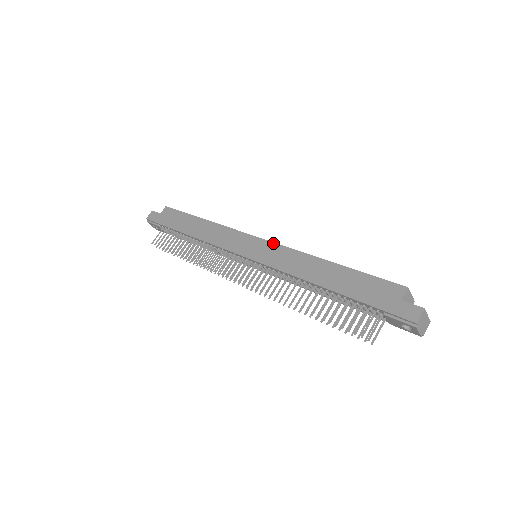
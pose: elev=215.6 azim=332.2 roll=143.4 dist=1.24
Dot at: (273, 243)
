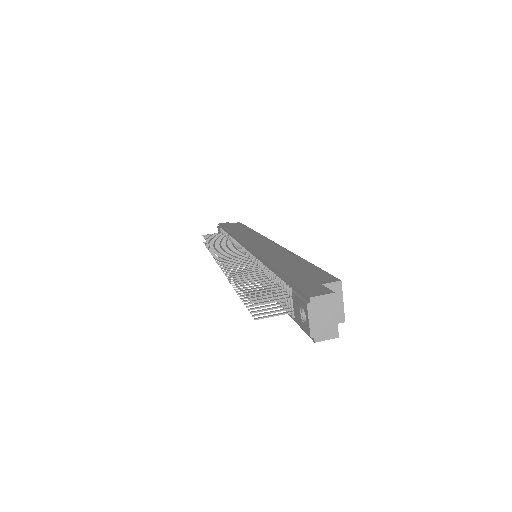
Dot at: (276, 243)
